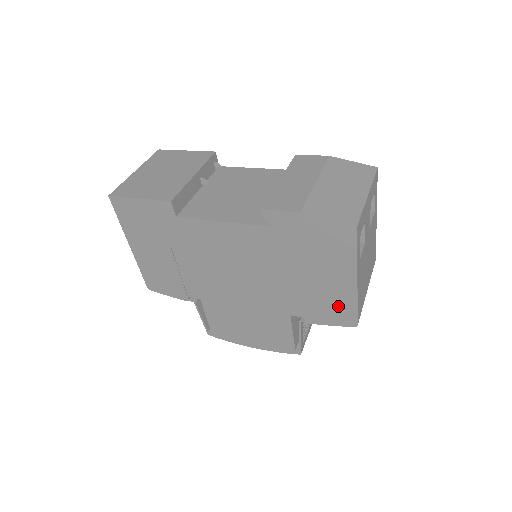
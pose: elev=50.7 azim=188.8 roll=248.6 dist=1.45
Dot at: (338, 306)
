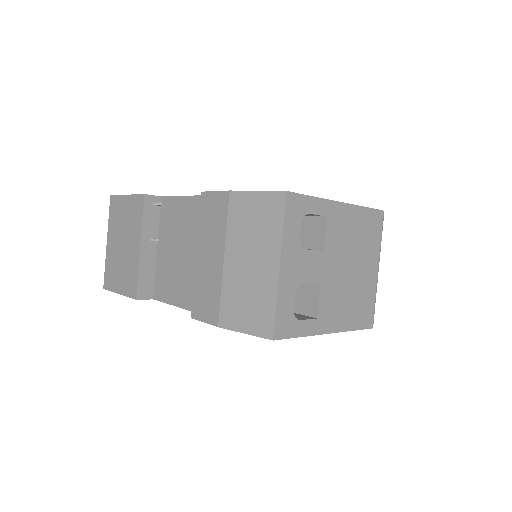
Dot at: occluded
